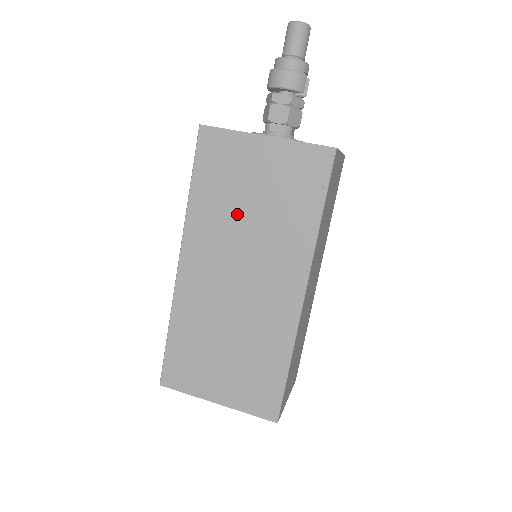
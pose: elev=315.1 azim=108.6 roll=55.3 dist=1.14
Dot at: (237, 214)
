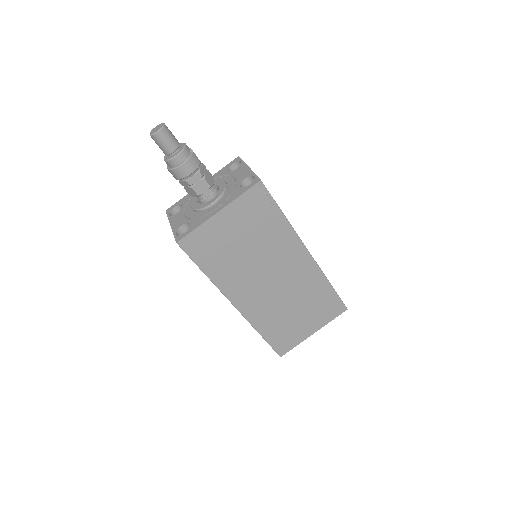
Dot at: (242, 258)
